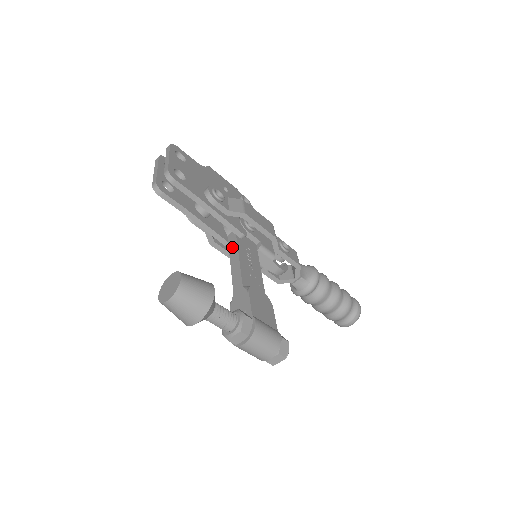
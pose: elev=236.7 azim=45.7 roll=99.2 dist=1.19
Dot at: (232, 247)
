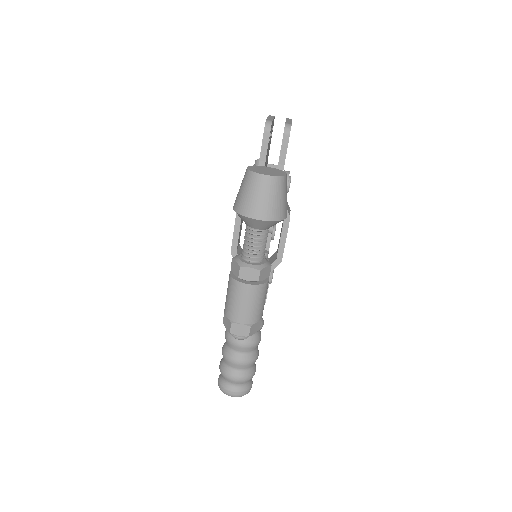
Dot at: occluded
